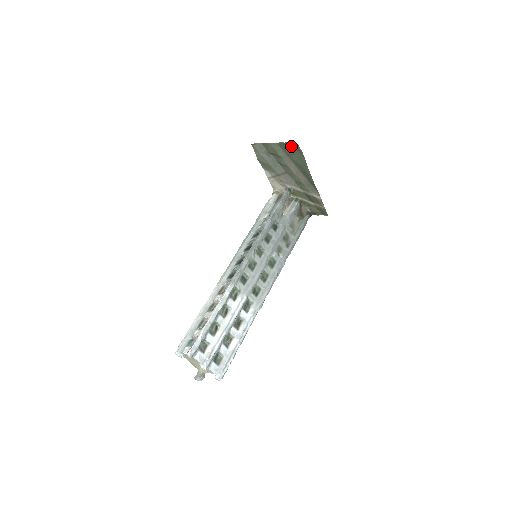
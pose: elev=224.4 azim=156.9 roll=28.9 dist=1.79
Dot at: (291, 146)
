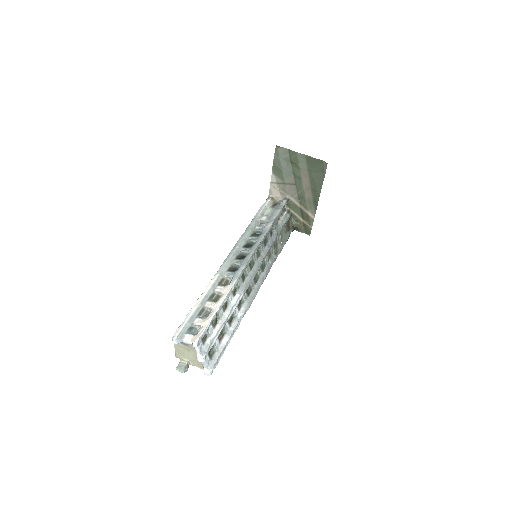
Dot at: (318, 163)
